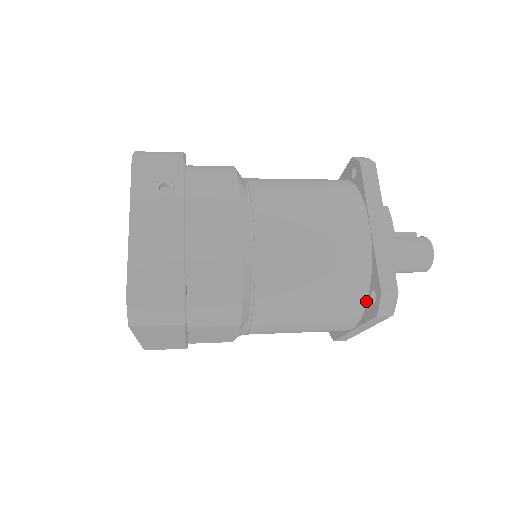
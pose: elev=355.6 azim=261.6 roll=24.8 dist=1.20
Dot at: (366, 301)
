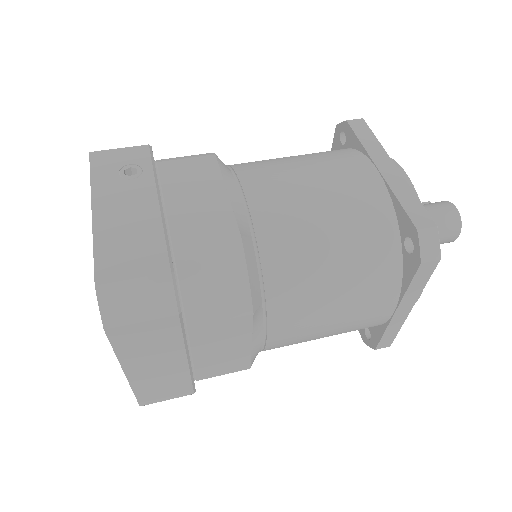
Dot at: (401, 258)
